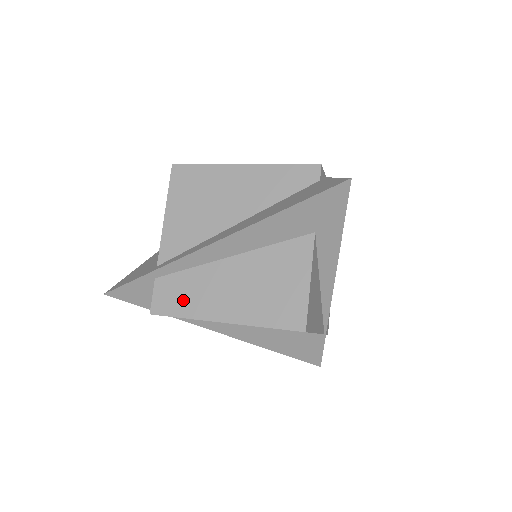
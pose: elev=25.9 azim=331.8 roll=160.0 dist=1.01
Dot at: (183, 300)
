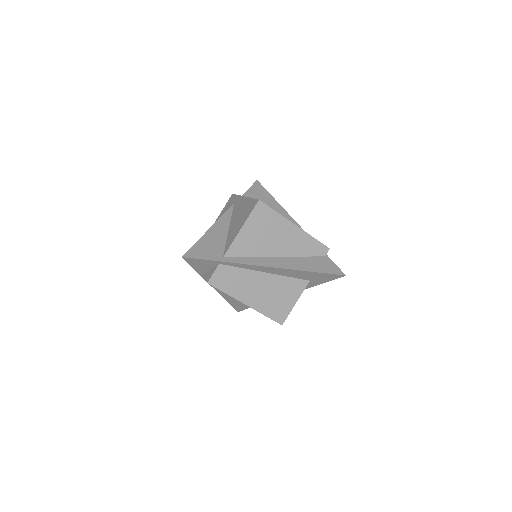
Dot at: (230, 284)
